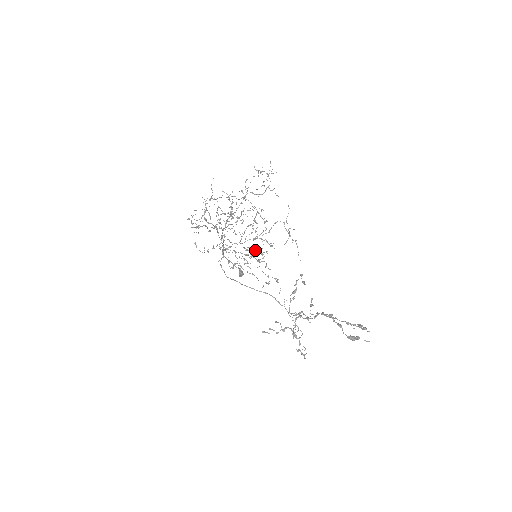
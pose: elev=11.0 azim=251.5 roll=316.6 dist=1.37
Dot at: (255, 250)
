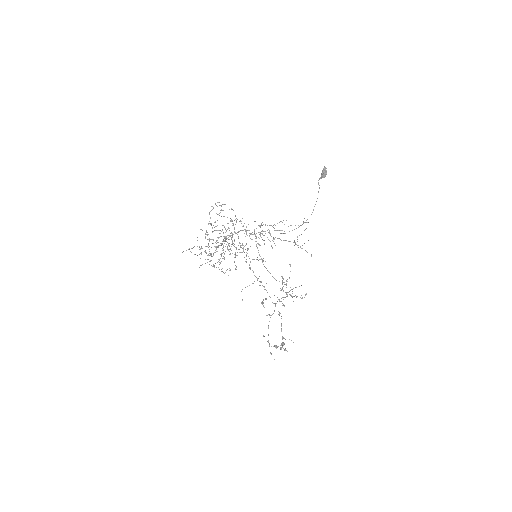
Dot at: occluded
